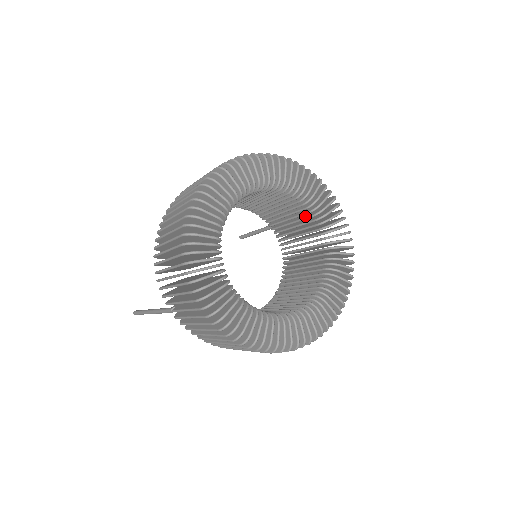
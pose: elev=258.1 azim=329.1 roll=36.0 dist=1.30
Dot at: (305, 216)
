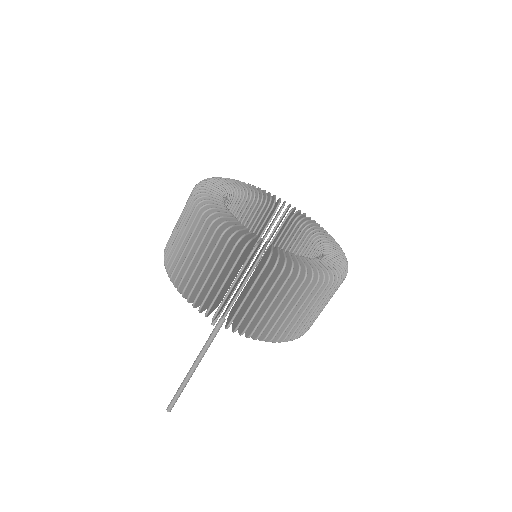
Dot at: (268, 220)
